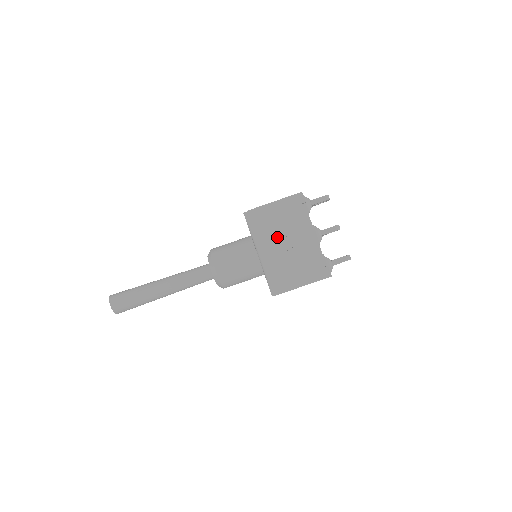
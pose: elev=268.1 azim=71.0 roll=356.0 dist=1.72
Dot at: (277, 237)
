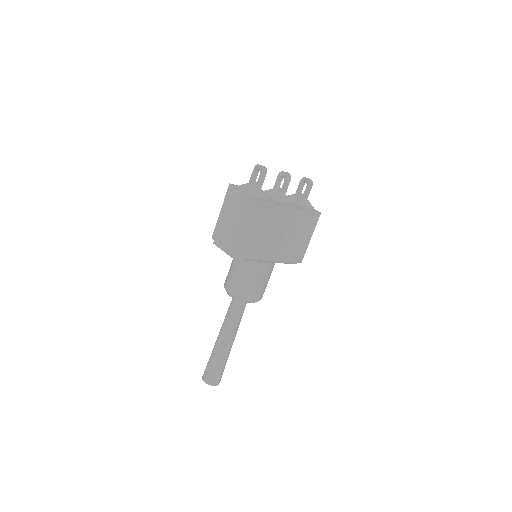
Dot at: (271, 242)
